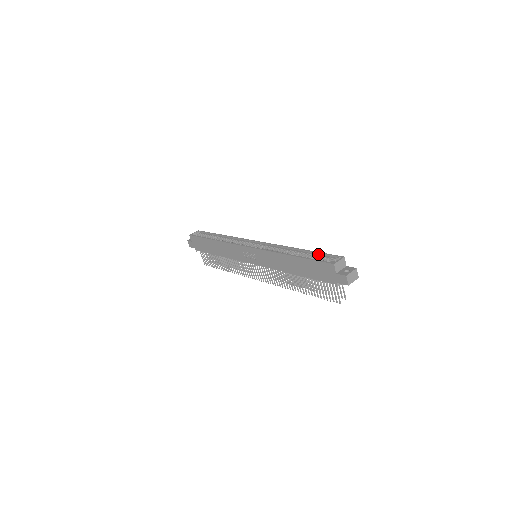
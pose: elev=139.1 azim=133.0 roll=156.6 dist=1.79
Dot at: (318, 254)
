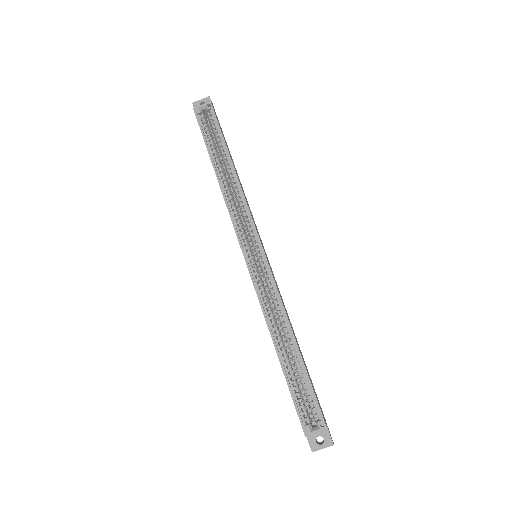
Dot at: (307, 381)
